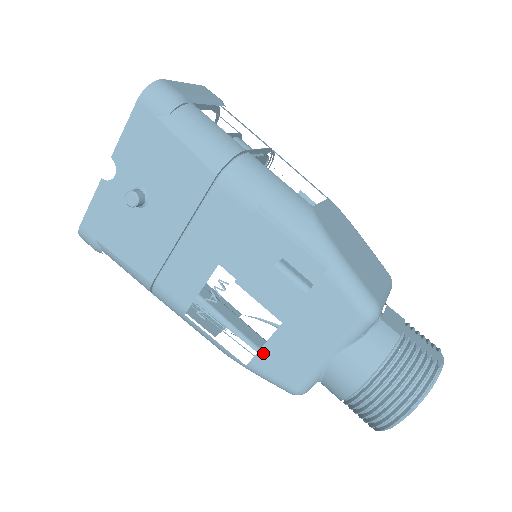
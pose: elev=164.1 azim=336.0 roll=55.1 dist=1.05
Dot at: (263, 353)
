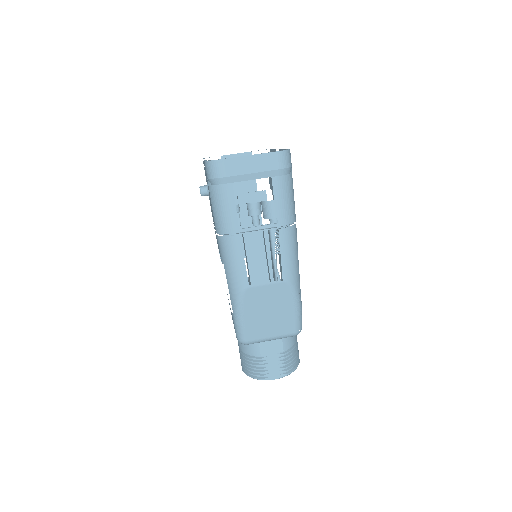
Dot at: occluded
